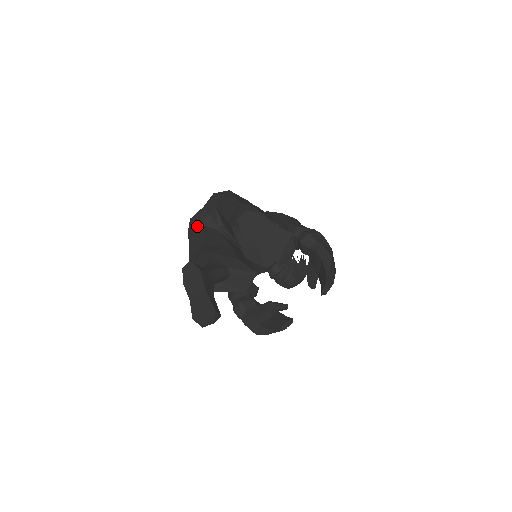
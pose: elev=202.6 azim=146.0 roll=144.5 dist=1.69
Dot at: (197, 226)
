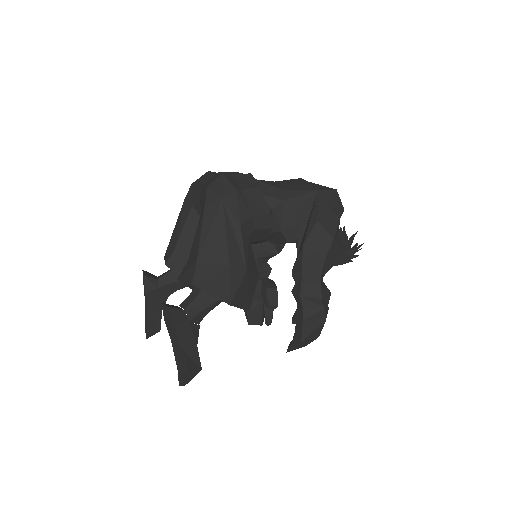
Dot at: (189, 207)
